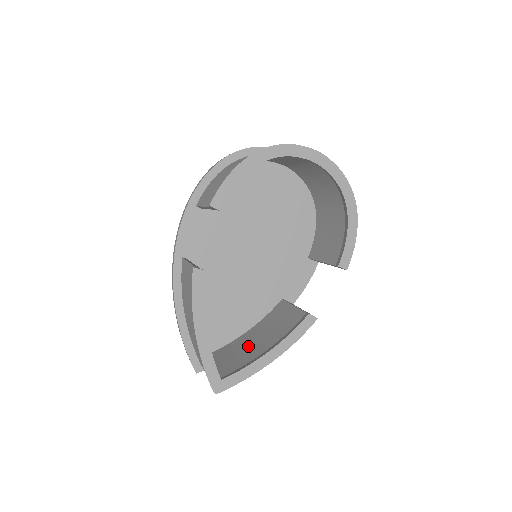
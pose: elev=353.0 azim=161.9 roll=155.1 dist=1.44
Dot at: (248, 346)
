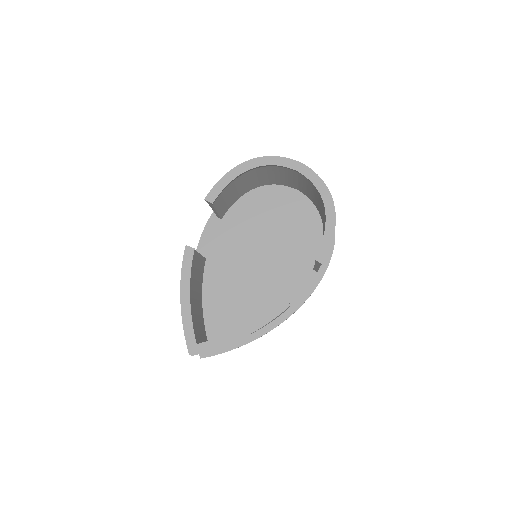
Dot at: occluded
